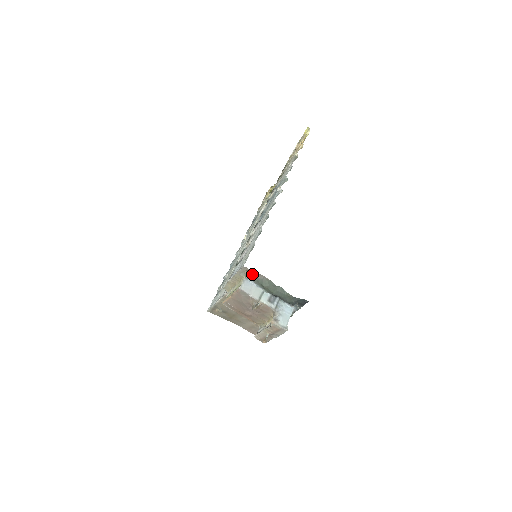
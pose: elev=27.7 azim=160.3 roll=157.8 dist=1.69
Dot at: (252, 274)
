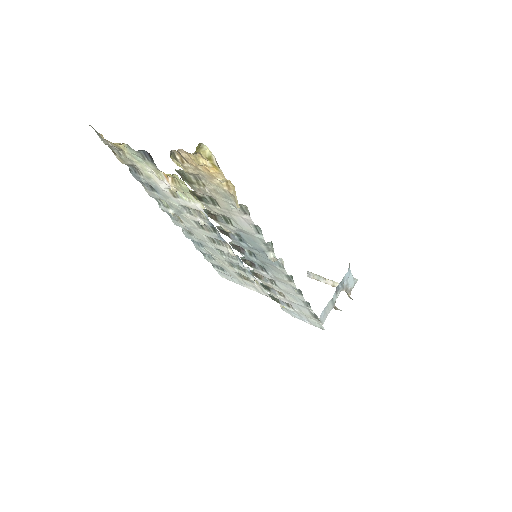
Dot at: occluded
